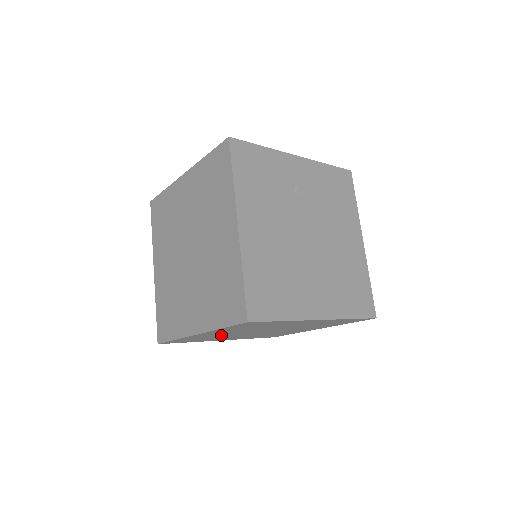
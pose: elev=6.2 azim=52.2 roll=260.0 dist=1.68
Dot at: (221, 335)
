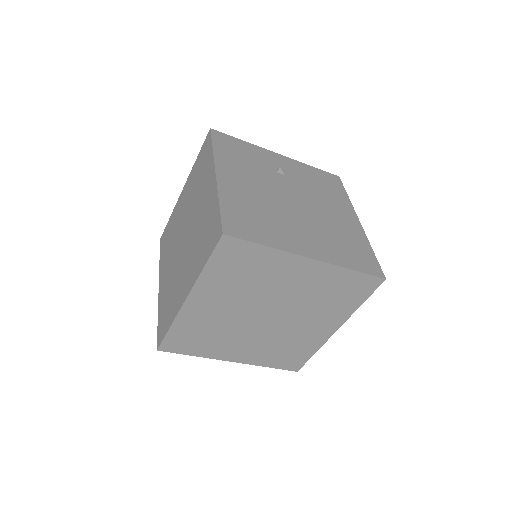
Dot at: (219, 320)
